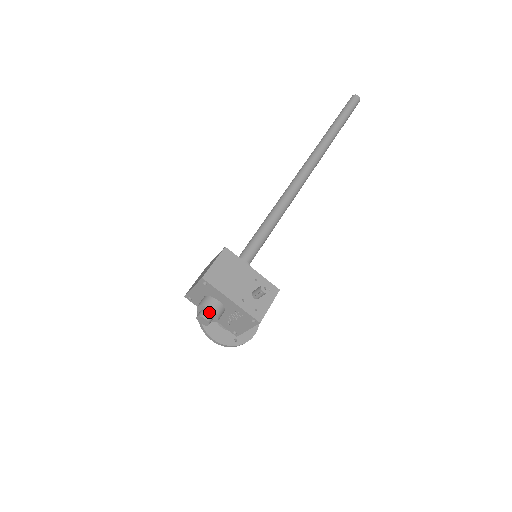
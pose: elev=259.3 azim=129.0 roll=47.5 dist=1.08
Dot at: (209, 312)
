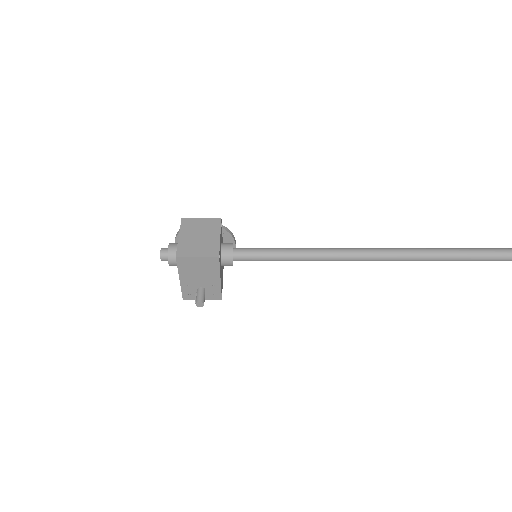
Dot at: (168, 259)
